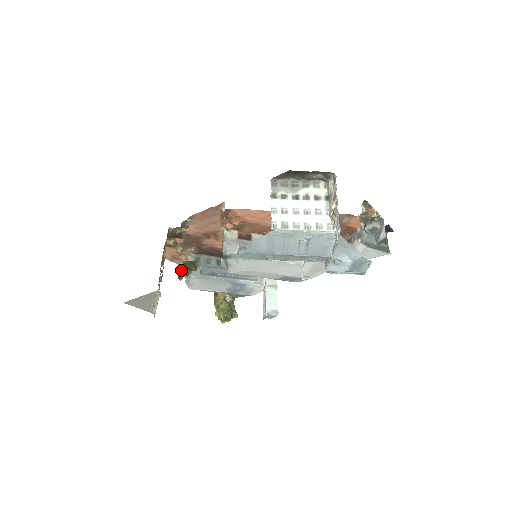
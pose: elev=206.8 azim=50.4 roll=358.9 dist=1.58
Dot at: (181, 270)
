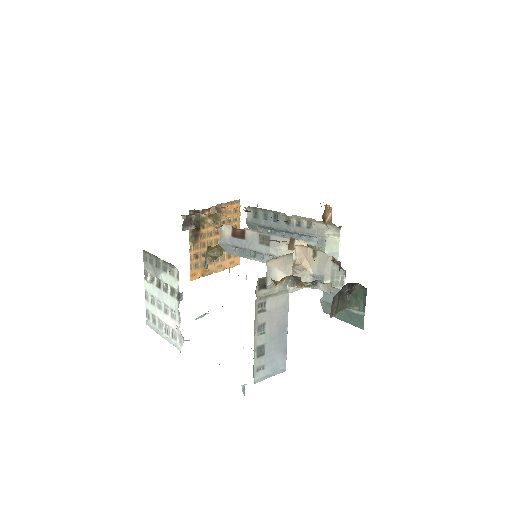
Dot at: occluded
